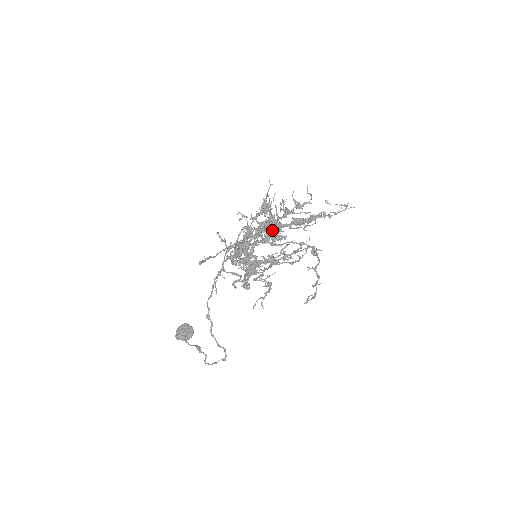
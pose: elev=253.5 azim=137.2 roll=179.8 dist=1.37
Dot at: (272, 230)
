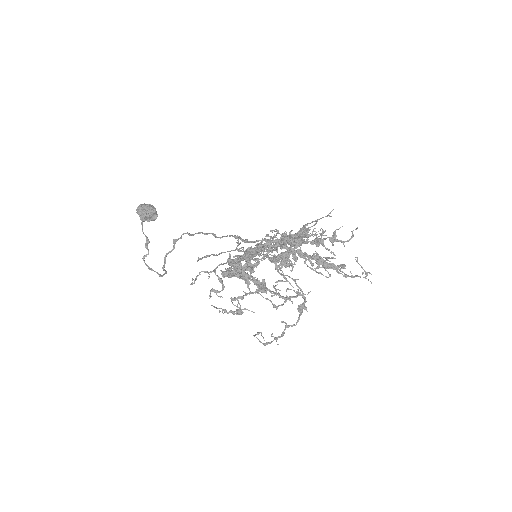
Dot at: (289, 253)
